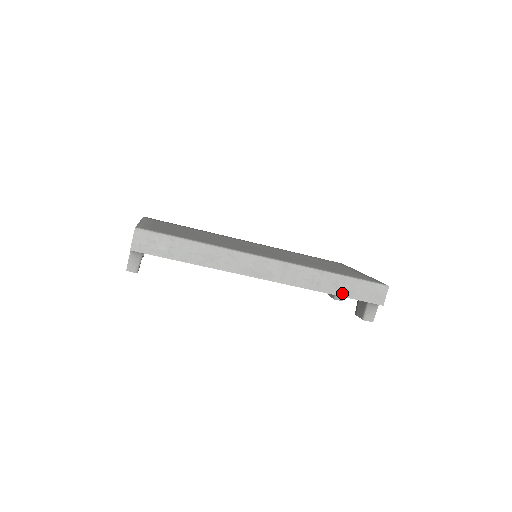
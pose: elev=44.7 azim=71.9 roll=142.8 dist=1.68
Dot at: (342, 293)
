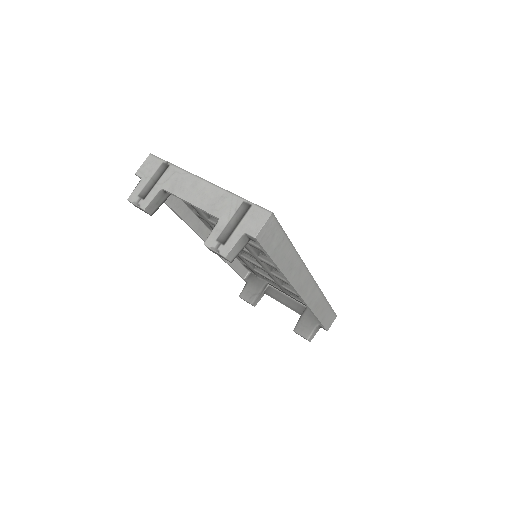
Dot at: (321, 318)
